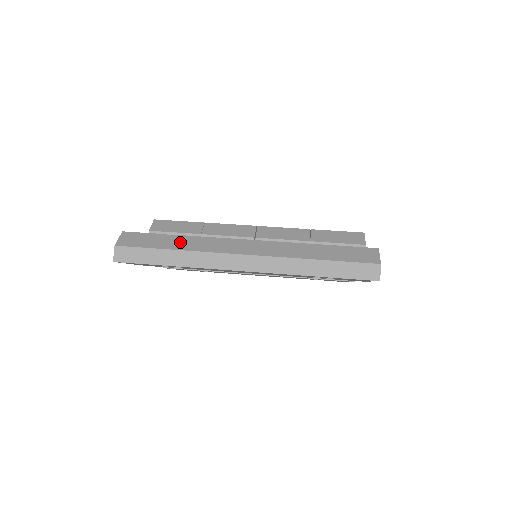
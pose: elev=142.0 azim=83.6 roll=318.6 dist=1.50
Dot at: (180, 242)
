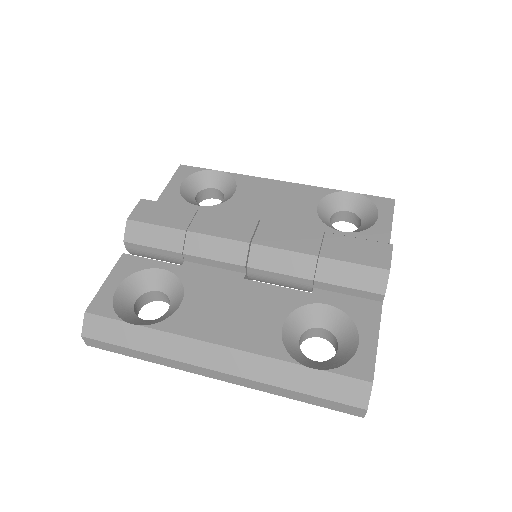
Dot at: (146, 340)
